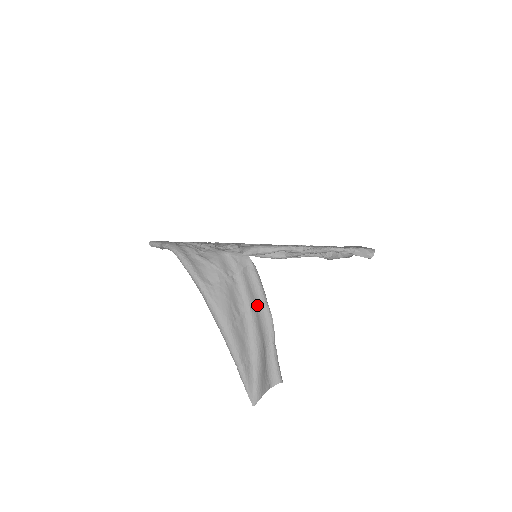
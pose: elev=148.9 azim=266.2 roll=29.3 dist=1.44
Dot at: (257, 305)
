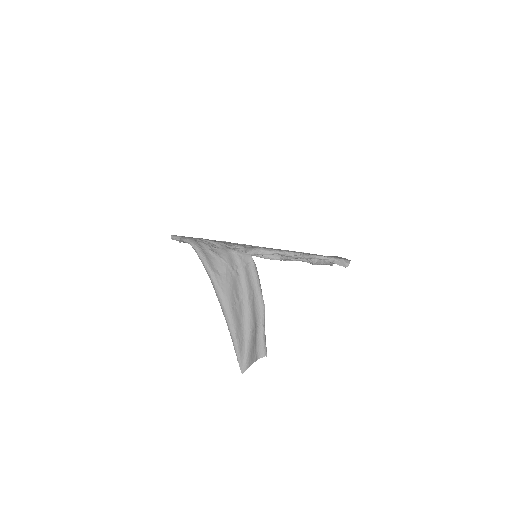
Dot at: (254, 294)
